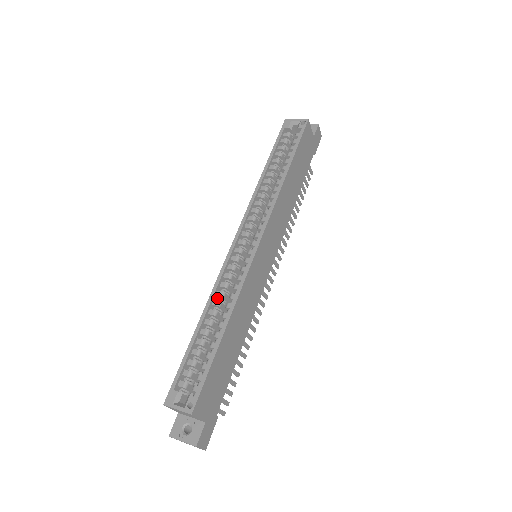
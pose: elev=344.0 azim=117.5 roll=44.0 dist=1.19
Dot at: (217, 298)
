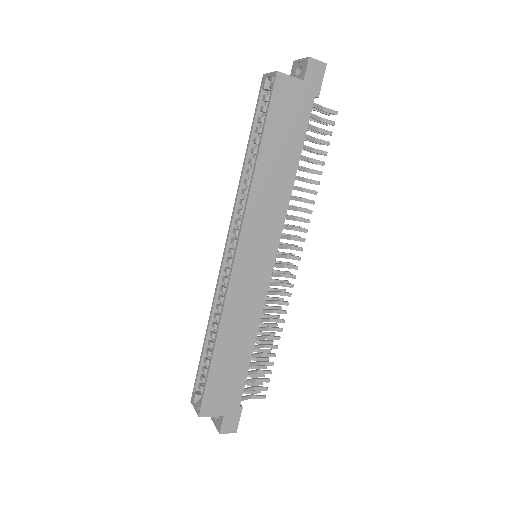
Dot at: occluded
